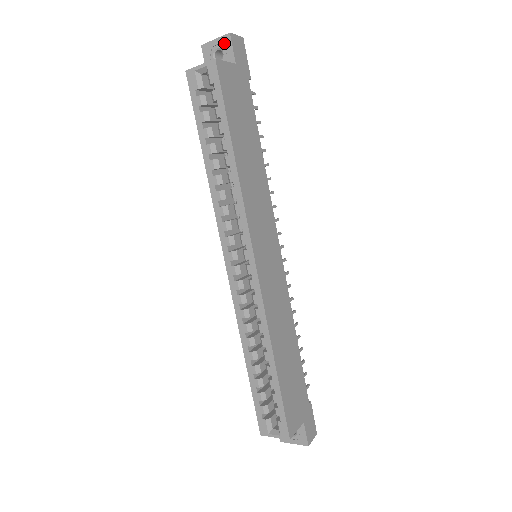
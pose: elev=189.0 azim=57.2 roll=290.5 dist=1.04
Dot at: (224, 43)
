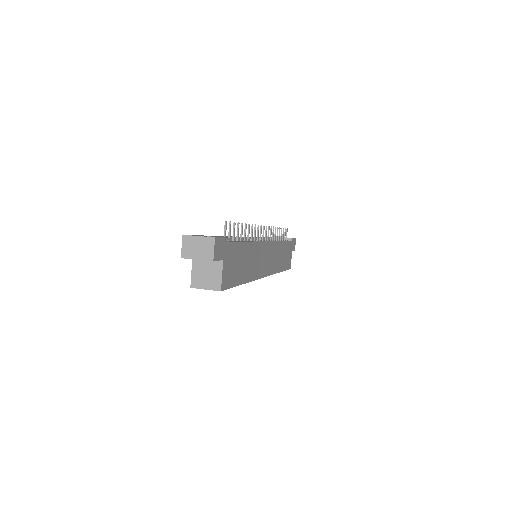
Dot at: (208, 260)
